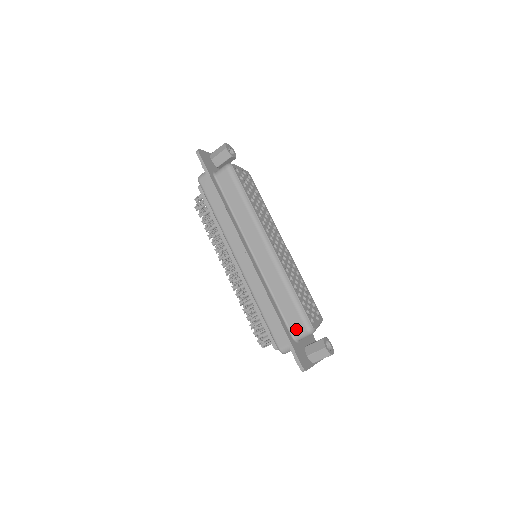
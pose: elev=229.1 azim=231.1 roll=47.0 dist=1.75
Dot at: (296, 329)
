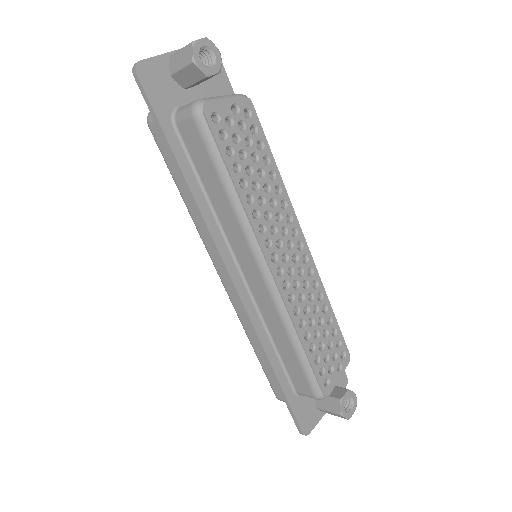
Dot at: (301, 388)
